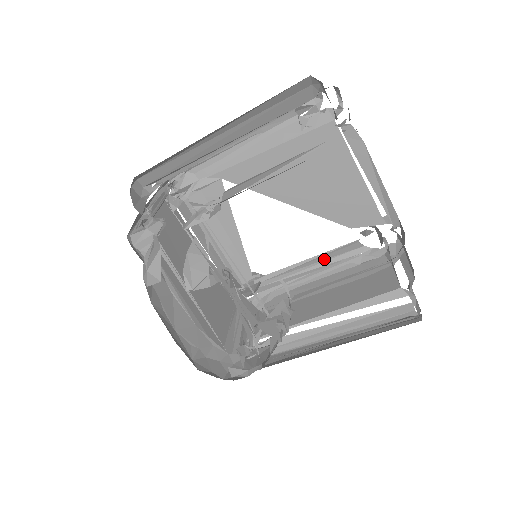
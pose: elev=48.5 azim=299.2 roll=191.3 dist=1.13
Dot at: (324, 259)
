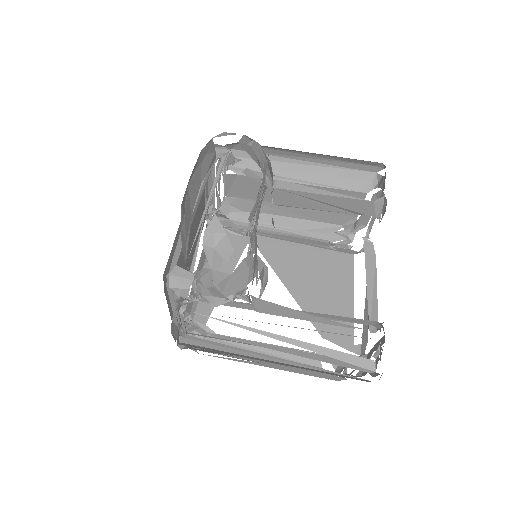
Dot at: (280, 355)
